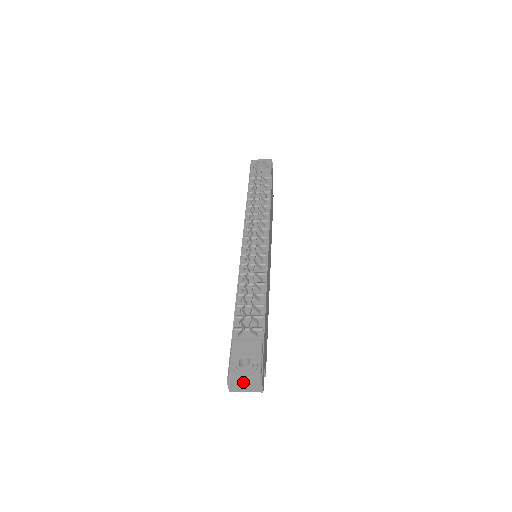
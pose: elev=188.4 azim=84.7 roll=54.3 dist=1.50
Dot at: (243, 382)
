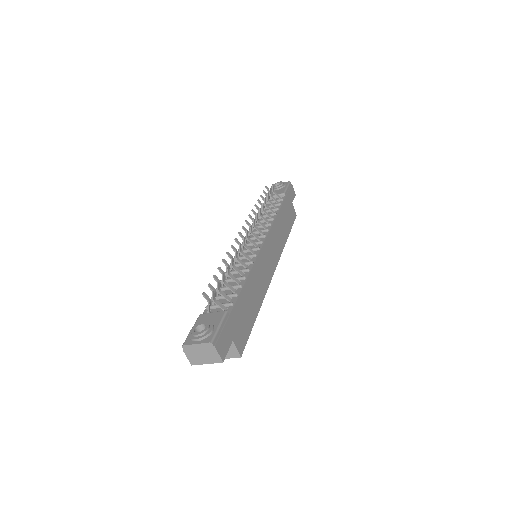
Dot at: (197, 348)
